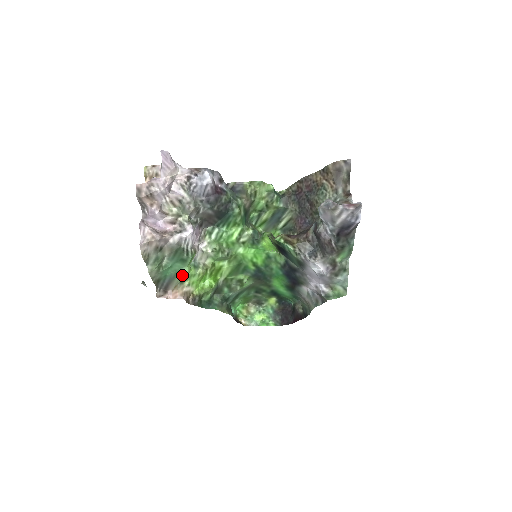
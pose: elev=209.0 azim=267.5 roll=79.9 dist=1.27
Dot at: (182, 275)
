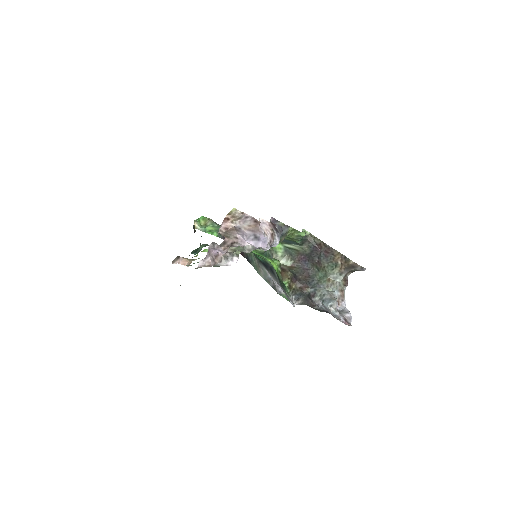
Dot at: occluded
